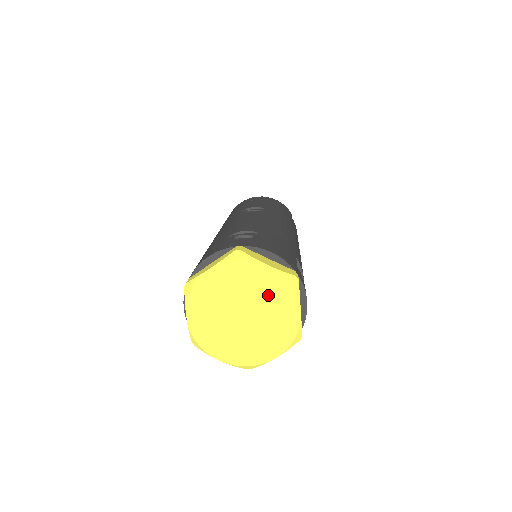
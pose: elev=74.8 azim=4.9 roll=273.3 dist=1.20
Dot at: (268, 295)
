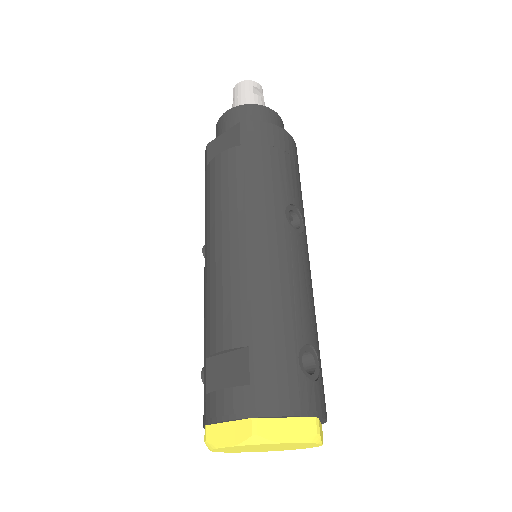
Dot at: (297, 447)
